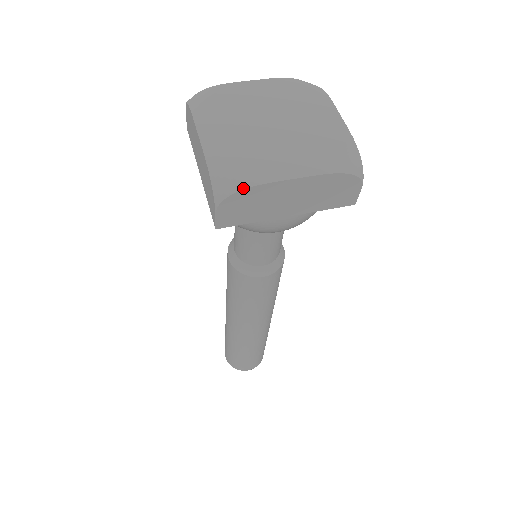
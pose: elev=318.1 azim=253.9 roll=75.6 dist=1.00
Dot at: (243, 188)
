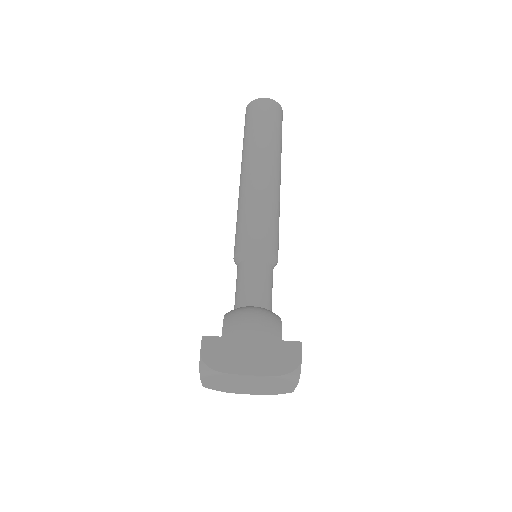
Dot at: occluded
